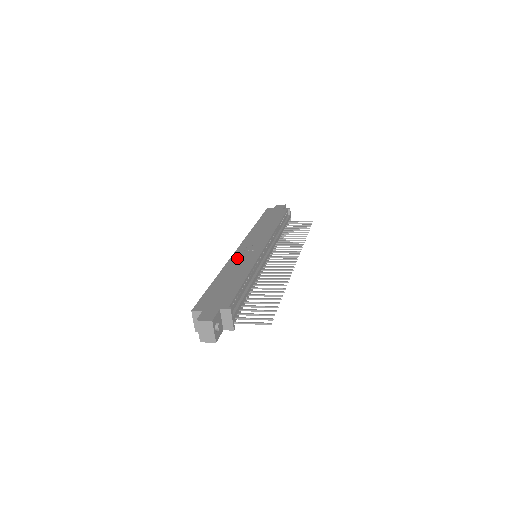
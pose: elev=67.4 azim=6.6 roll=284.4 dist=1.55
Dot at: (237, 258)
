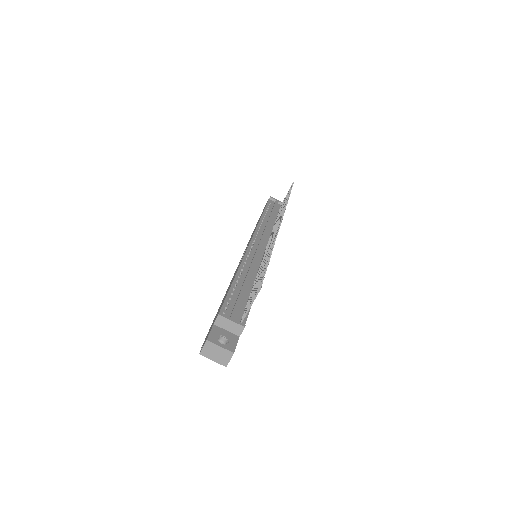
Dot at: (234, 274)
